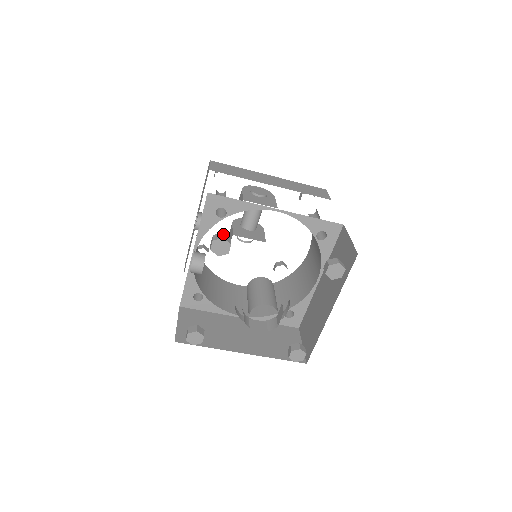
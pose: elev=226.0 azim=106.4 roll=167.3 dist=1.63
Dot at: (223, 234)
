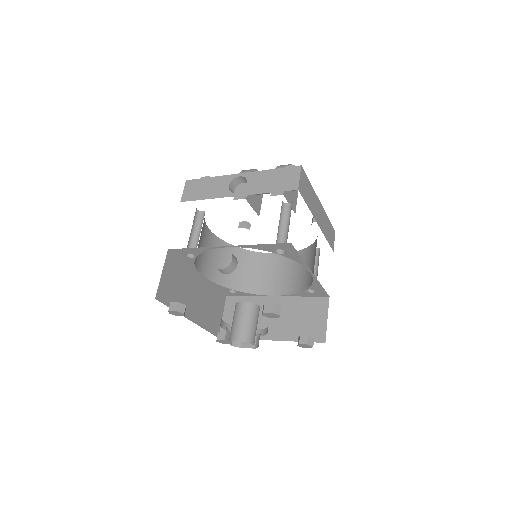
Dot at: occluded
